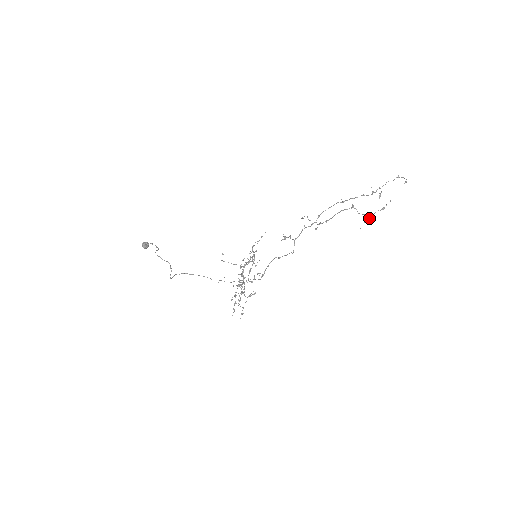
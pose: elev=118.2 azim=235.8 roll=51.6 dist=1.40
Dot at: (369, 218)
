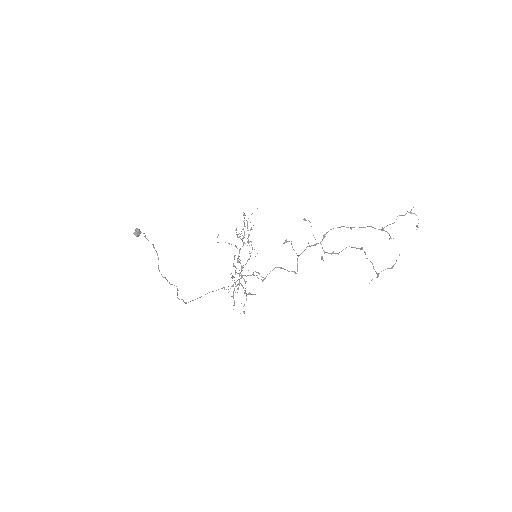
Dot at: (377, 276)
